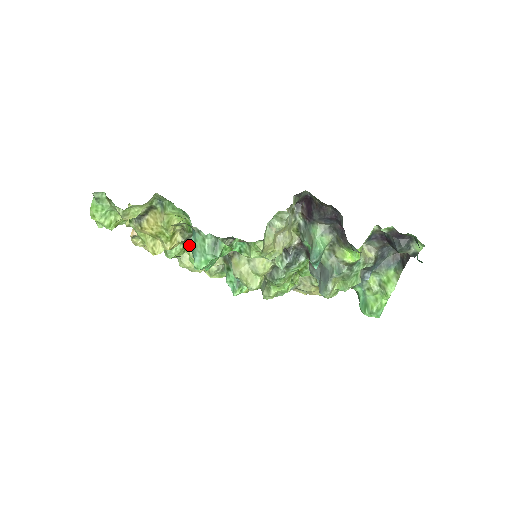
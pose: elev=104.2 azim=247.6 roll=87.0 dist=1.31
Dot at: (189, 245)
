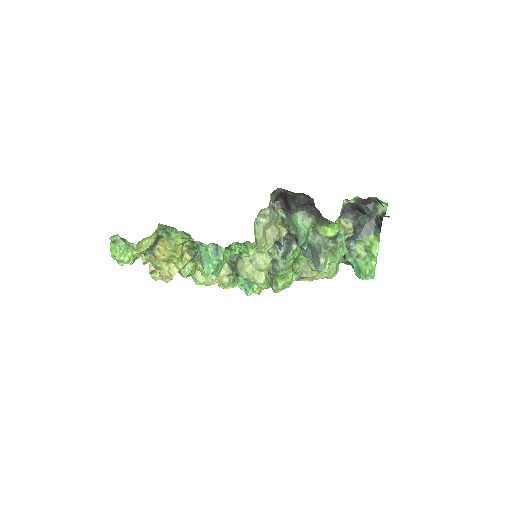
Dot at: (198, 261)
